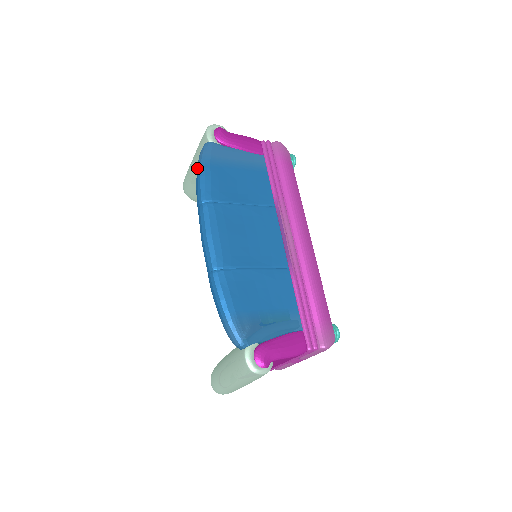
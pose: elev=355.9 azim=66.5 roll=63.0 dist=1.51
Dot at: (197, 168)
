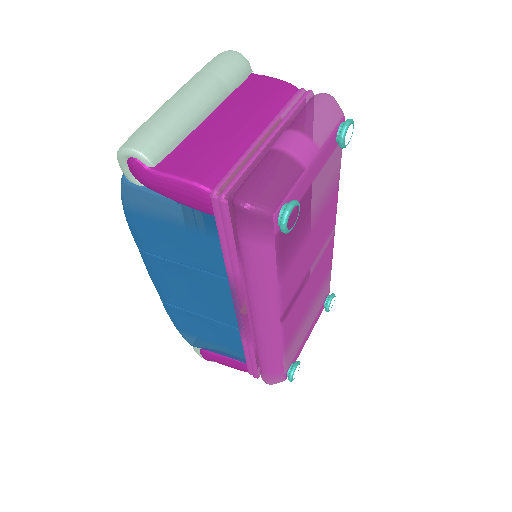
Dot at: occluded
